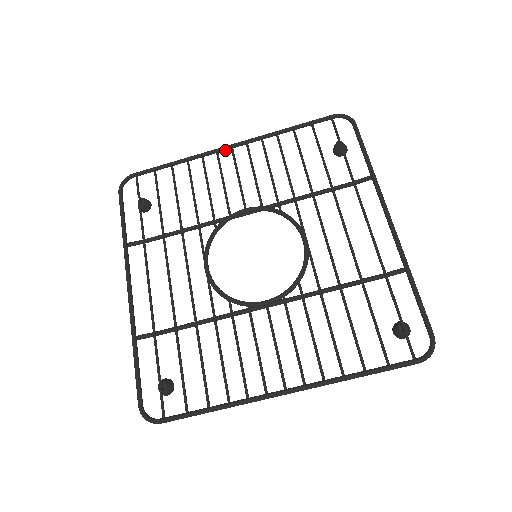
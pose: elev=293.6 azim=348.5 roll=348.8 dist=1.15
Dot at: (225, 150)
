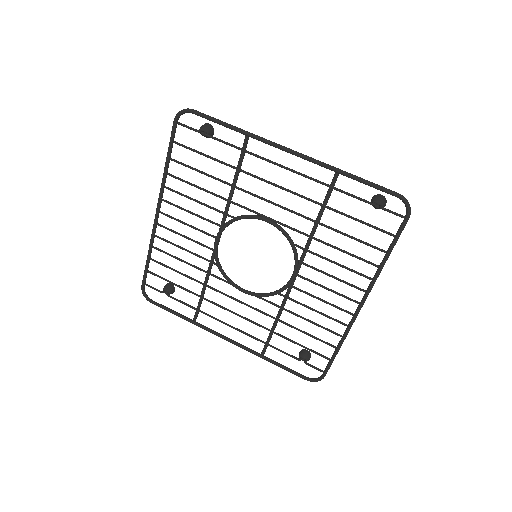
Dot at: occluded
